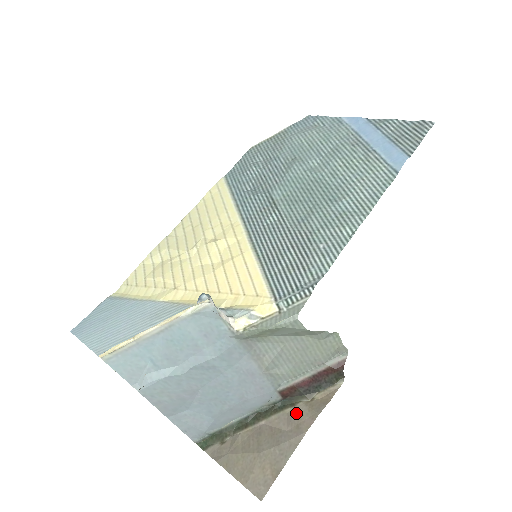
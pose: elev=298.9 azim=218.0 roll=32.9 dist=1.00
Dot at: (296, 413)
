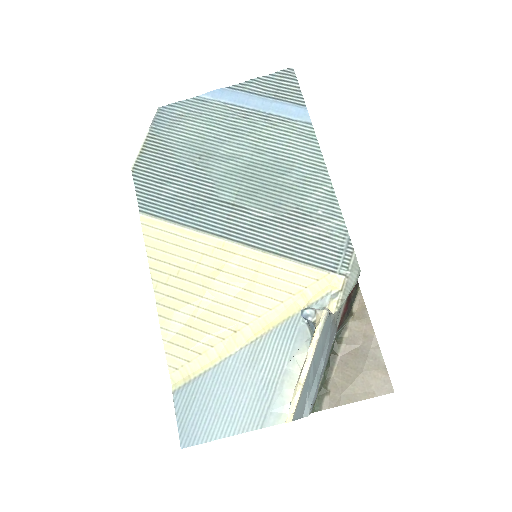
Dot at: (354, 331)
